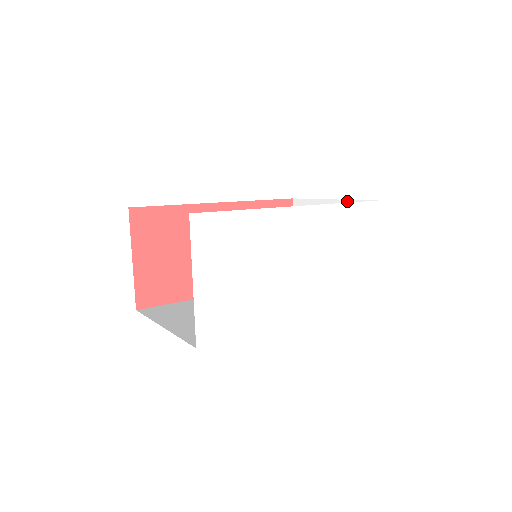
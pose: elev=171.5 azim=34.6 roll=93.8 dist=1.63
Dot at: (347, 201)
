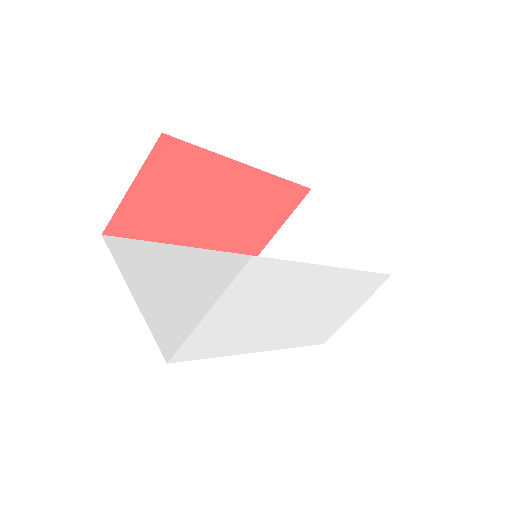
Dot at: (363, 246)
